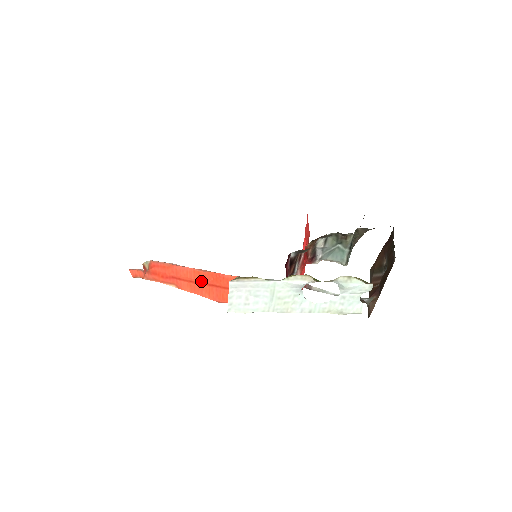
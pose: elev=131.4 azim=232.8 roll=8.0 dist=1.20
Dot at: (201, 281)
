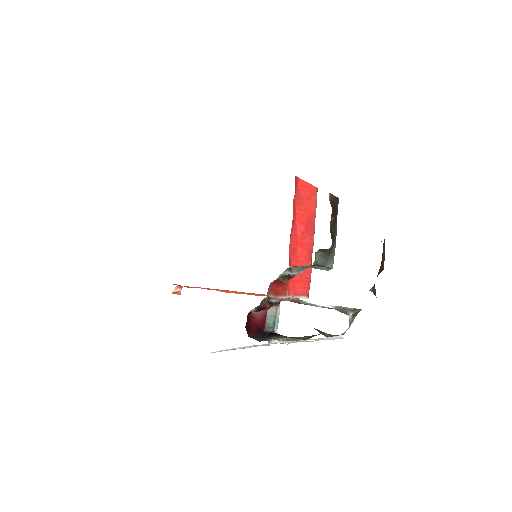
Dot at: (221, 290)
